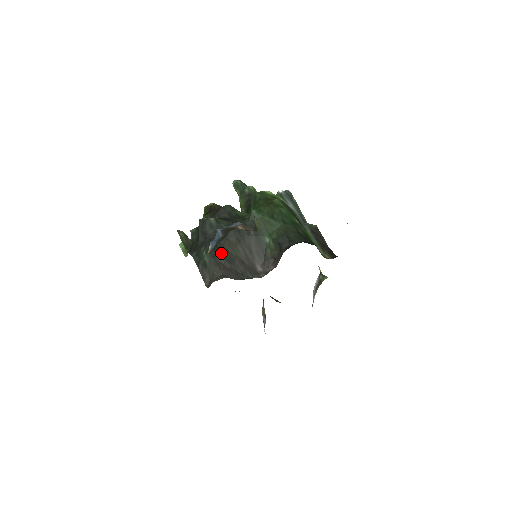
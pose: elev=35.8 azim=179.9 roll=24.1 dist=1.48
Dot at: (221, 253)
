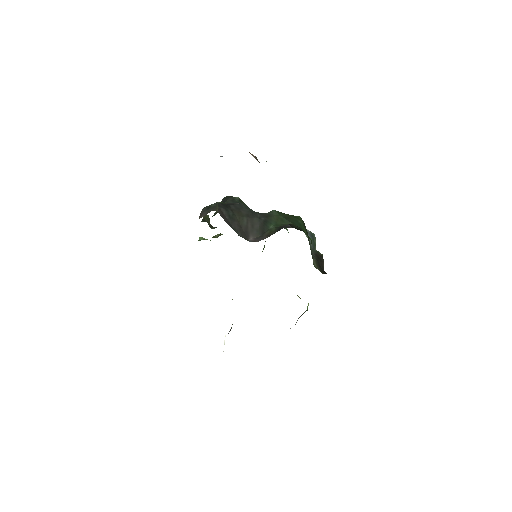
Dot at: (227, 210)
